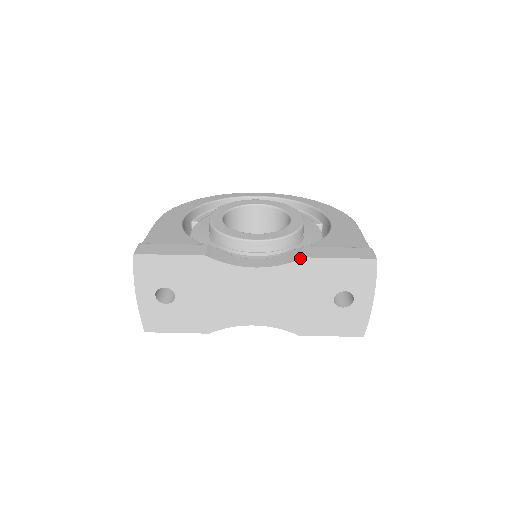
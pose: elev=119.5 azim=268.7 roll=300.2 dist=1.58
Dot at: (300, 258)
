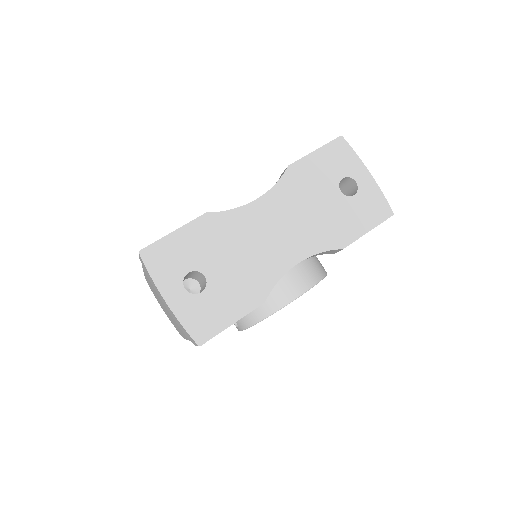
Dot at: (285, 169)
